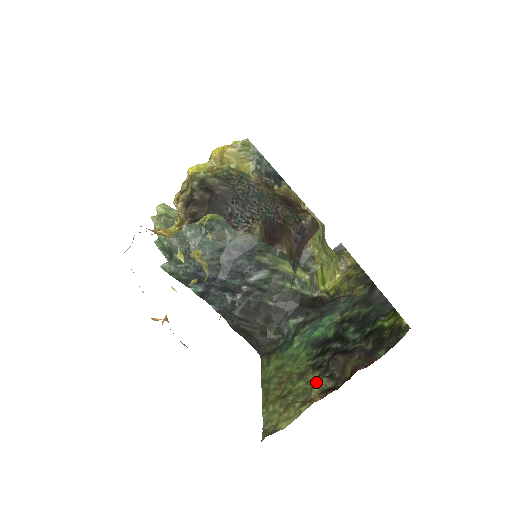
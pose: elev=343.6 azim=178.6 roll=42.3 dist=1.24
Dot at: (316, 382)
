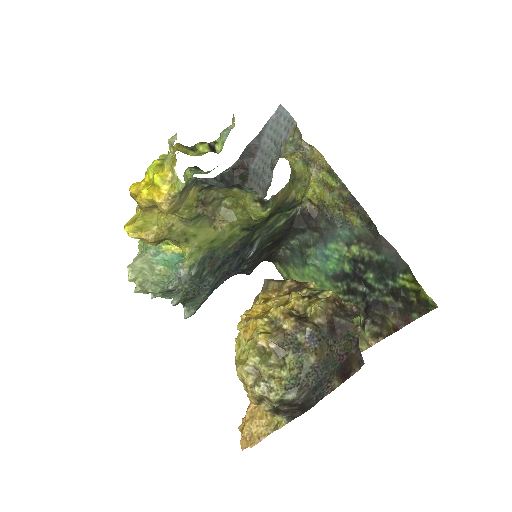
Dot at: (365, 331)
